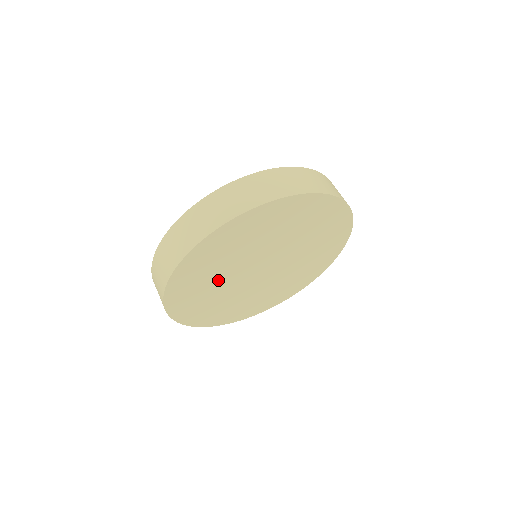
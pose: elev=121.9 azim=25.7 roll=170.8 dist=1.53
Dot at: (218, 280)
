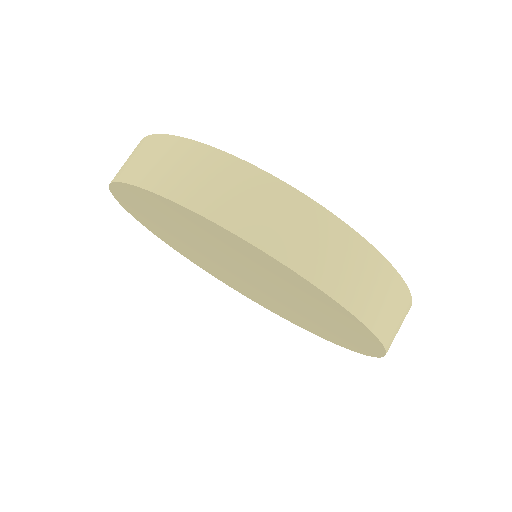
Dot at: (191, 249)
